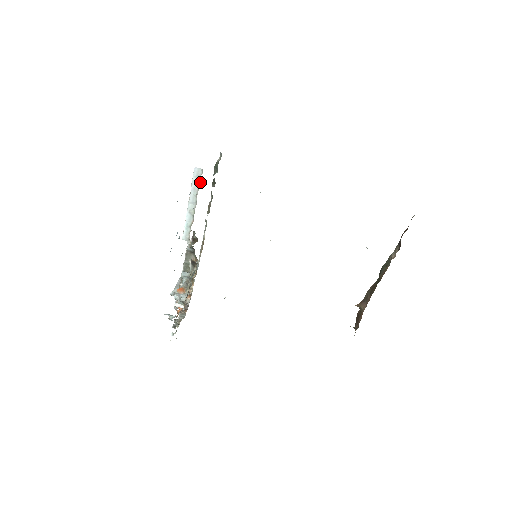
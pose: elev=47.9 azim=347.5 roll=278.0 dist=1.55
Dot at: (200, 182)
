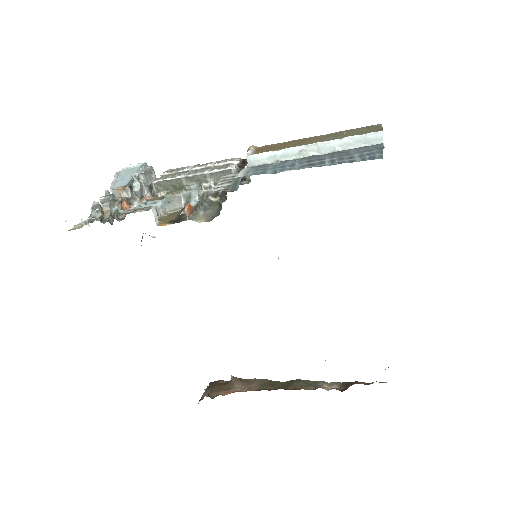
Dot at: occluded
